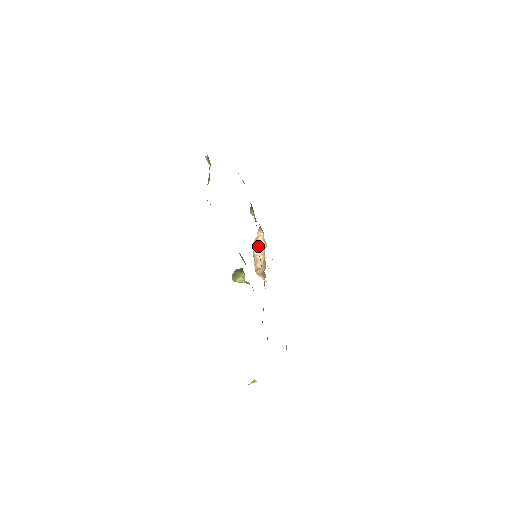
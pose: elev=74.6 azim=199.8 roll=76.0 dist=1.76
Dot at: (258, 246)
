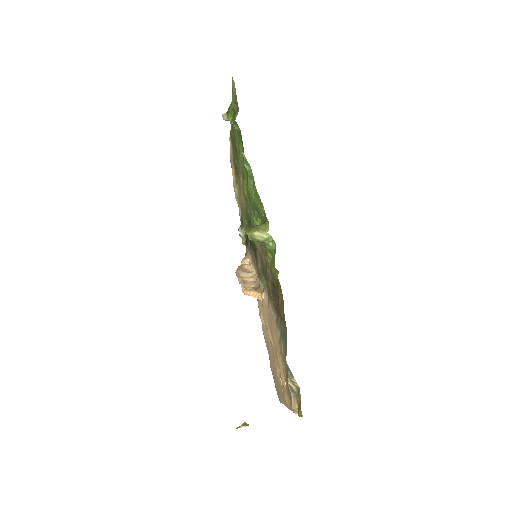
Dot at: (245, 270)
